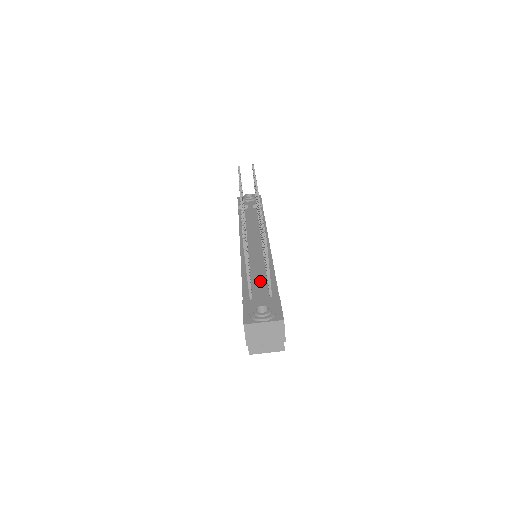
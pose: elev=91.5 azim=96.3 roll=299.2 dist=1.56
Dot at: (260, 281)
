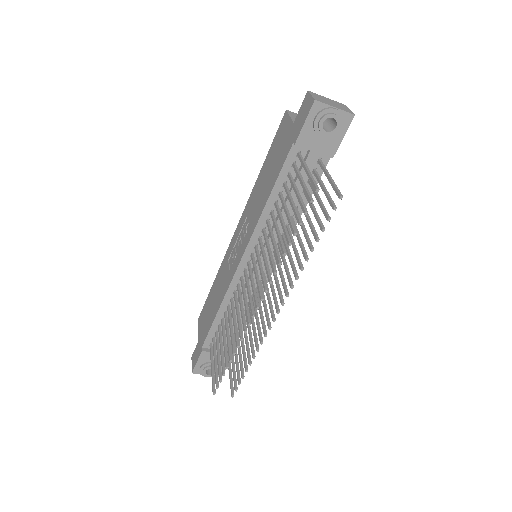
Dot at: occluded
